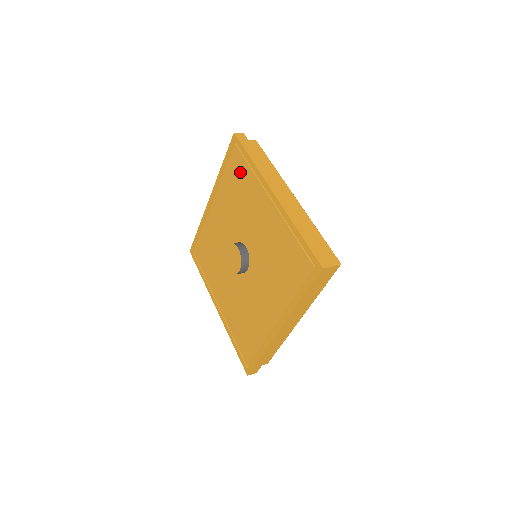
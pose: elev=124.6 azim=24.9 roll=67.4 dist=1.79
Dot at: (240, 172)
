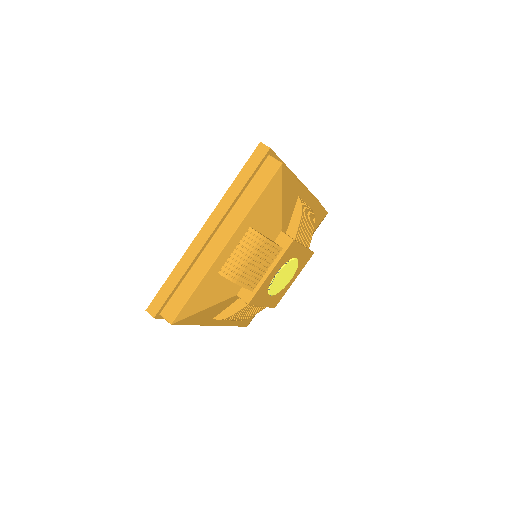
Dot at: occluded
